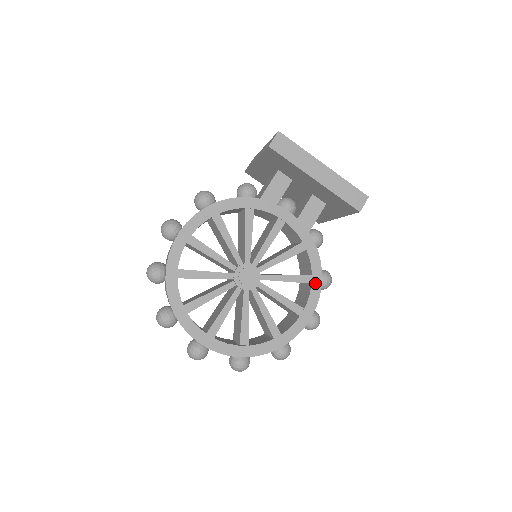
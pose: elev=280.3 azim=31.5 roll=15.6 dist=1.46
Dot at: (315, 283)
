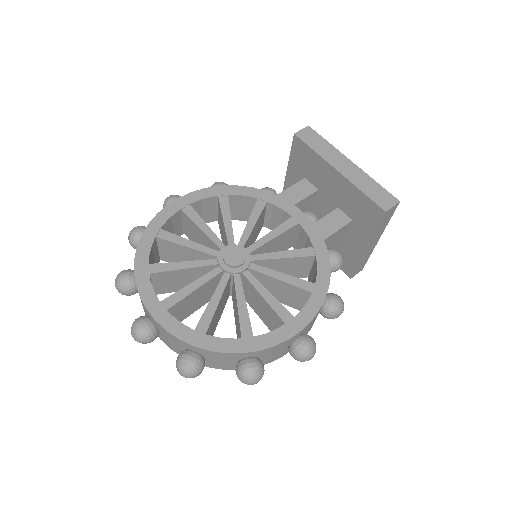
Dot at: (317, 293)
